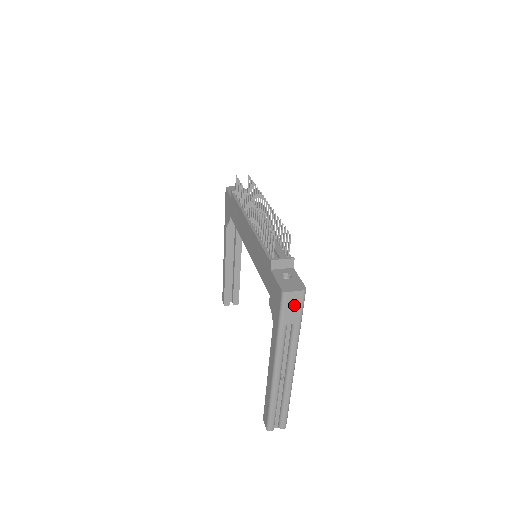
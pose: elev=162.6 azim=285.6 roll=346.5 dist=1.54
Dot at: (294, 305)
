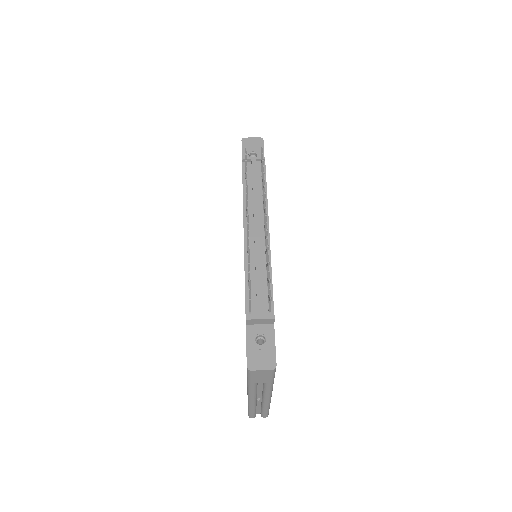
Dot at: (262, 375)
